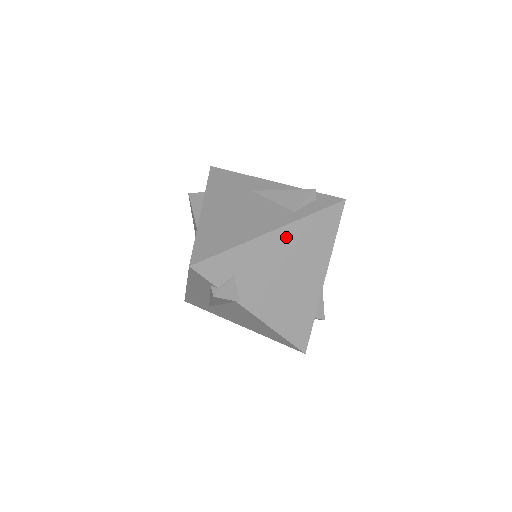
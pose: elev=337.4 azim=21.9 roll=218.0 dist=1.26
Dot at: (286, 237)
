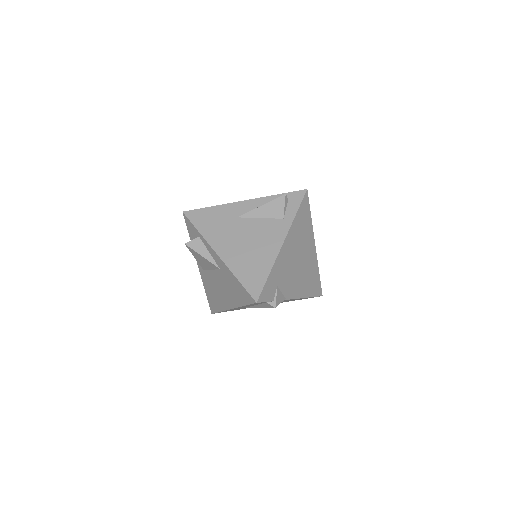
Dot at: (290, 240)
